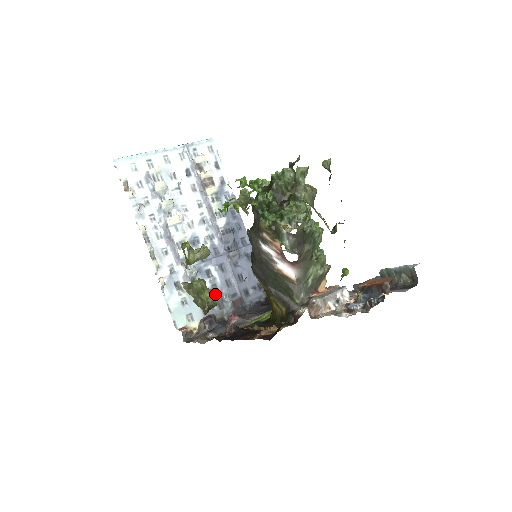
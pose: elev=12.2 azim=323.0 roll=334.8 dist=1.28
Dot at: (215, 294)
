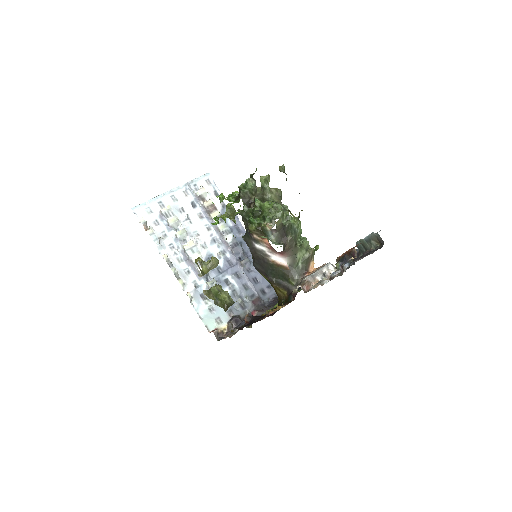
Dot at: (236, 298)
